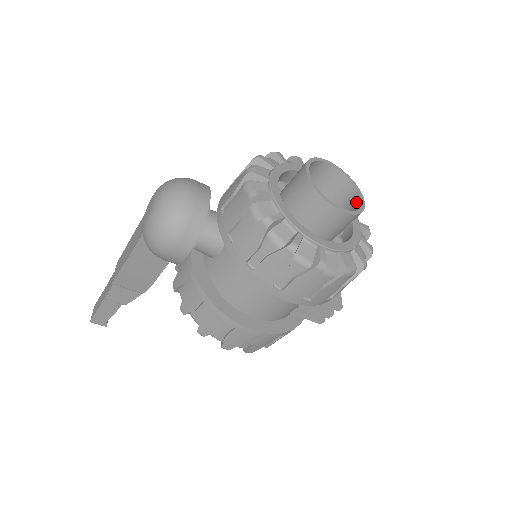
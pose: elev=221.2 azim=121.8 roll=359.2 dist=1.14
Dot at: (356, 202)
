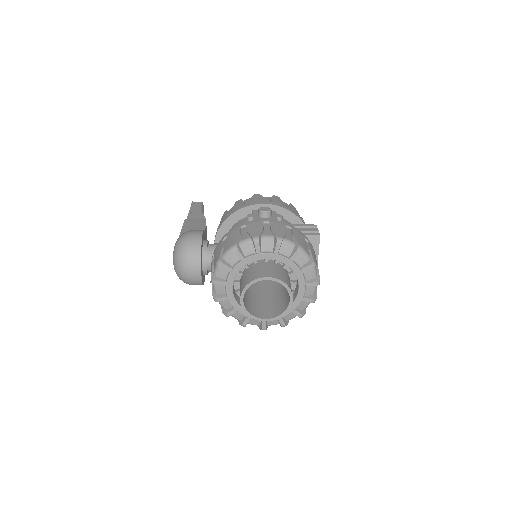
Dot at: (289, 297)
